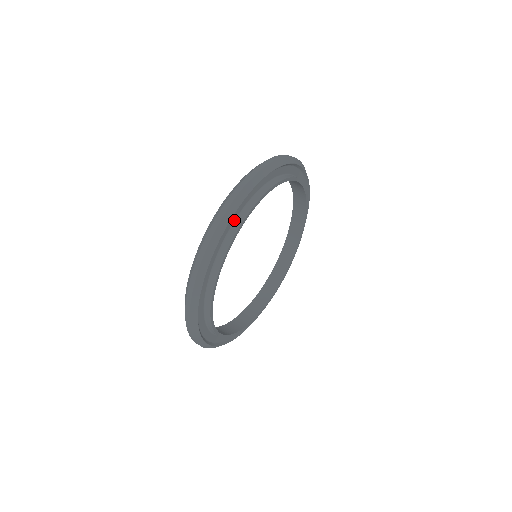
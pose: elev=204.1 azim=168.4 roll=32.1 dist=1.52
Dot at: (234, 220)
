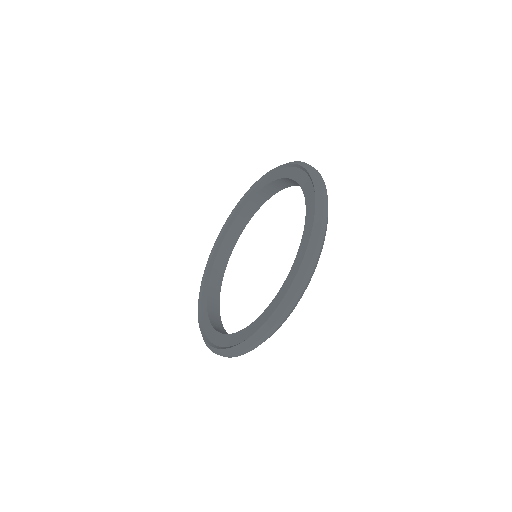
Dot at: occluded
